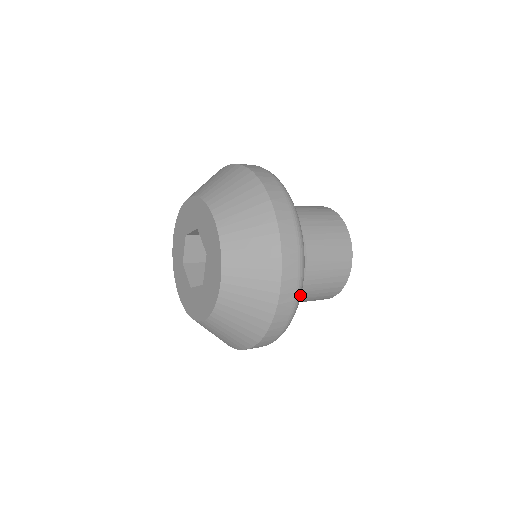
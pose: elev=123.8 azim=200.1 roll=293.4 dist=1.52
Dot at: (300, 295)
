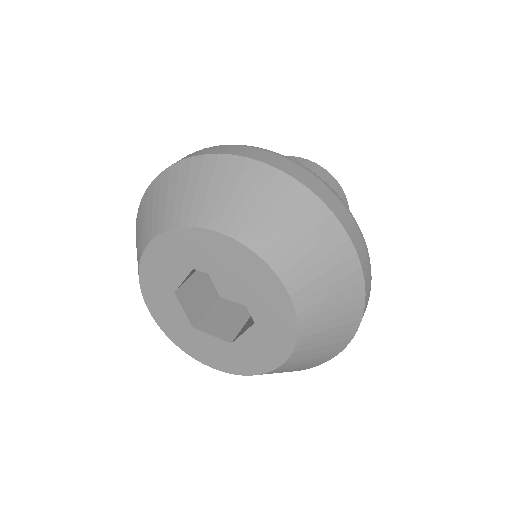
Dot at: occluded
